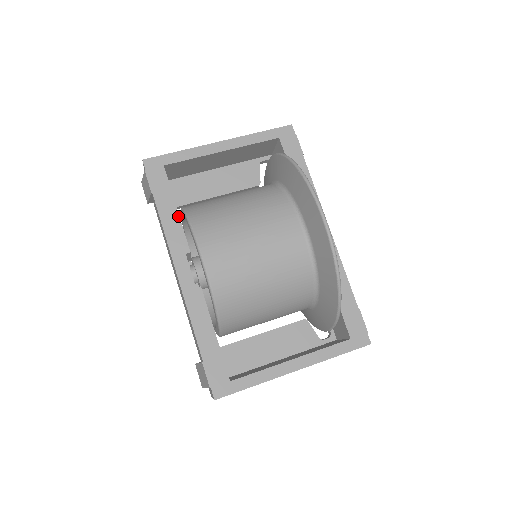
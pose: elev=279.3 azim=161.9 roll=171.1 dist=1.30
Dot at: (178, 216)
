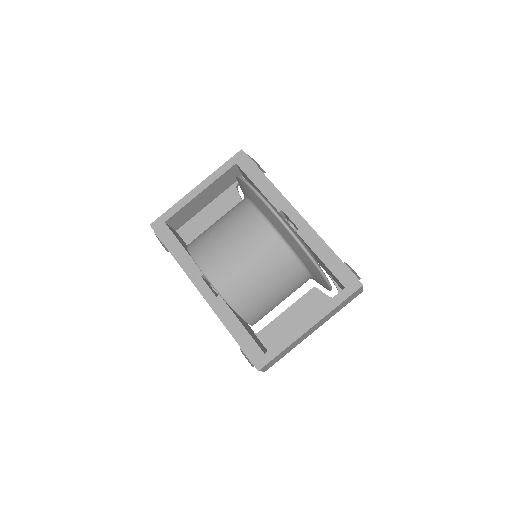
Dot at: (186, 252)
